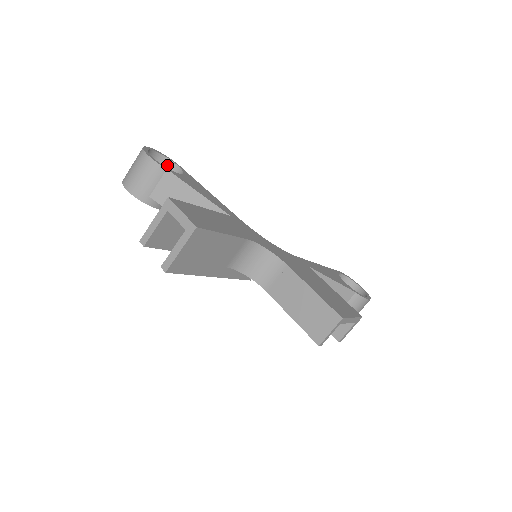
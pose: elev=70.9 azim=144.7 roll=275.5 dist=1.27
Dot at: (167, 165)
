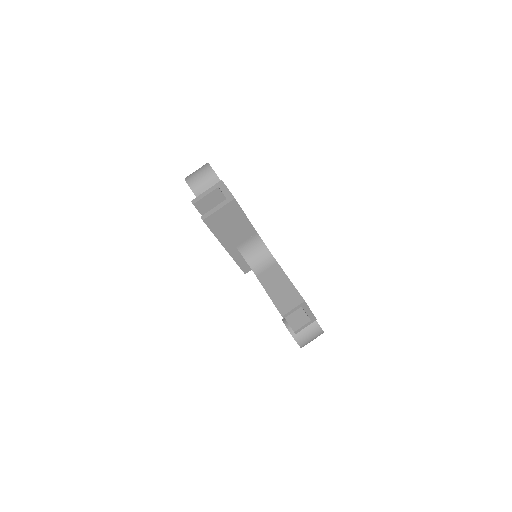
Dot at: occluded
